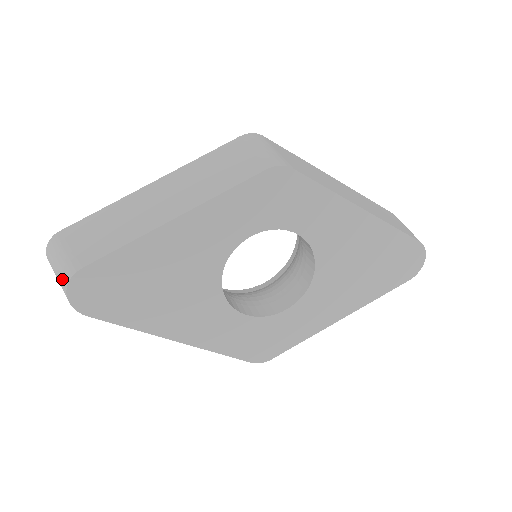
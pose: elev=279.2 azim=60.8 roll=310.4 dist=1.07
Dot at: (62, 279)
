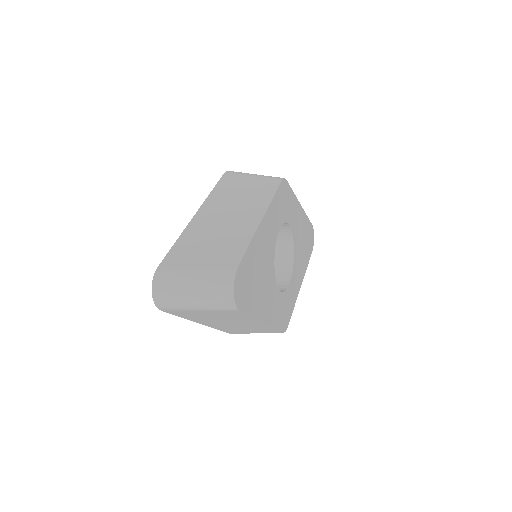
Dot at: (218, 286)
